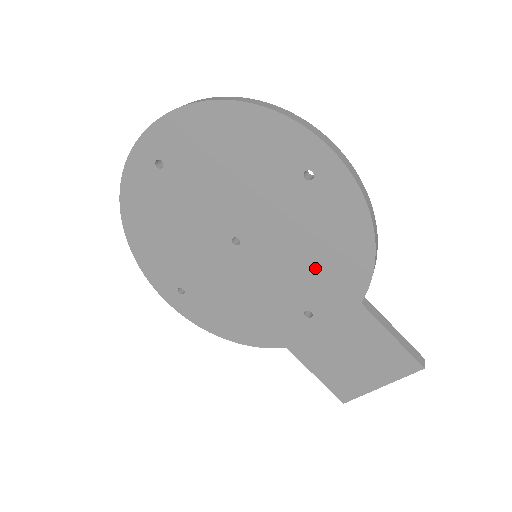
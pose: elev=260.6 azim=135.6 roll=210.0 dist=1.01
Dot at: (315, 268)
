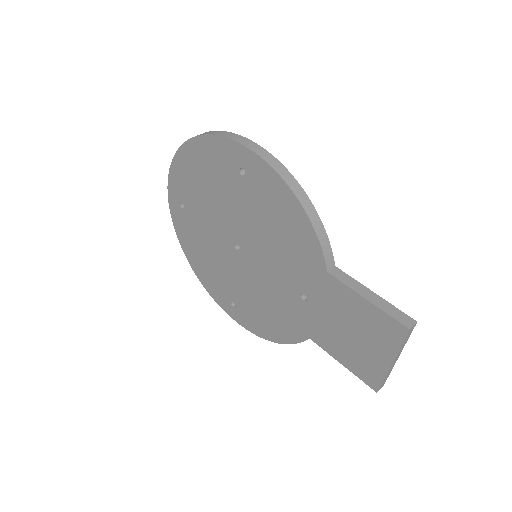
Dot at: (285, 250)
